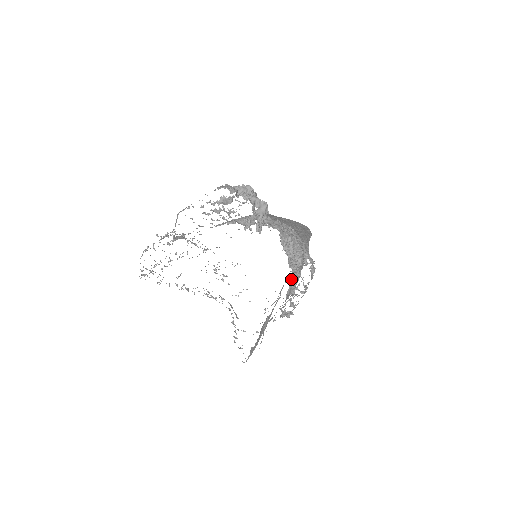
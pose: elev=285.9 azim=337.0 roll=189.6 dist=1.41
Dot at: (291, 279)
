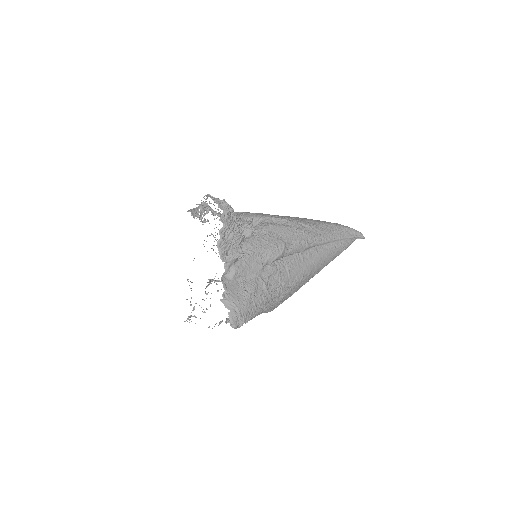
Dot at: (248, 237)
